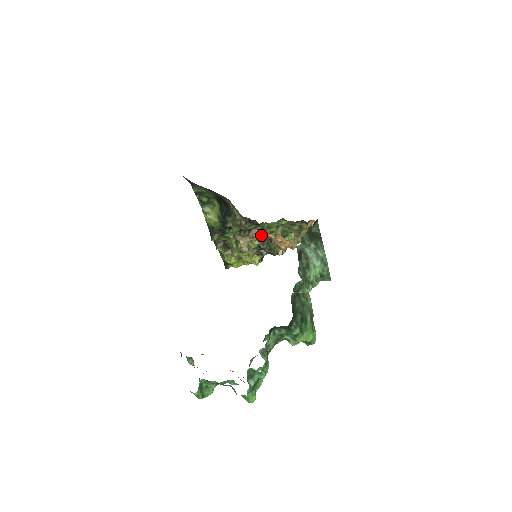
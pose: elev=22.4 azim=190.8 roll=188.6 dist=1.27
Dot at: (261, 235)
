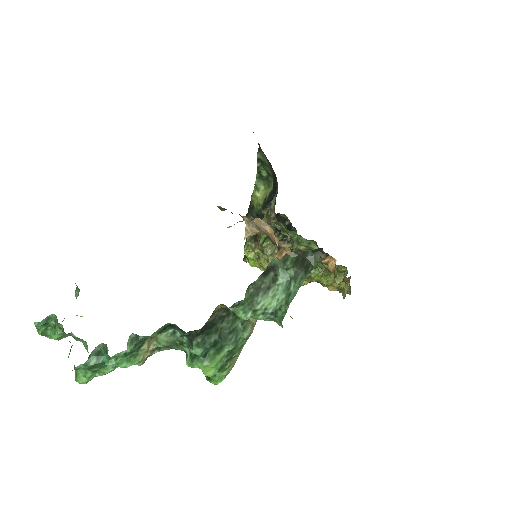
Dot at: (269, 233)
